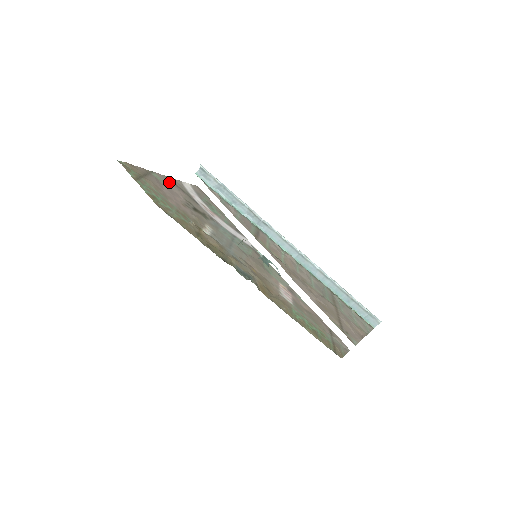
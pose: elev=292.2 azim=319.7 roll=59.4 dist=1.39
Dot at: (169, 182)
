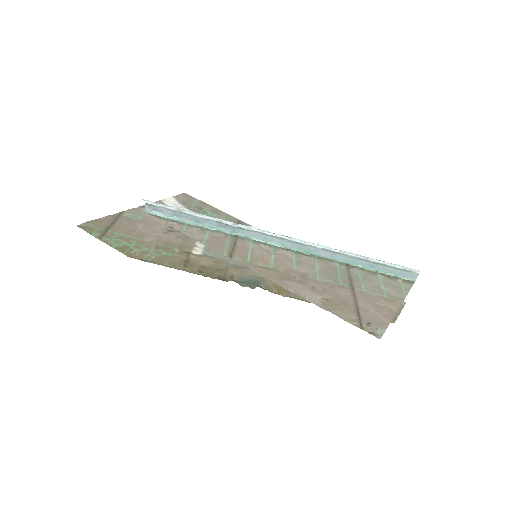
Dot at: occluded
